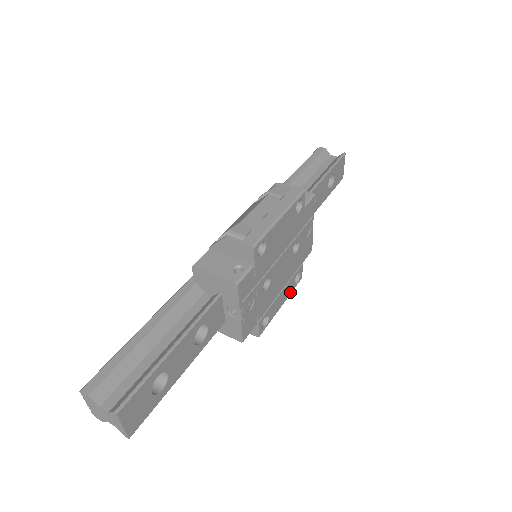
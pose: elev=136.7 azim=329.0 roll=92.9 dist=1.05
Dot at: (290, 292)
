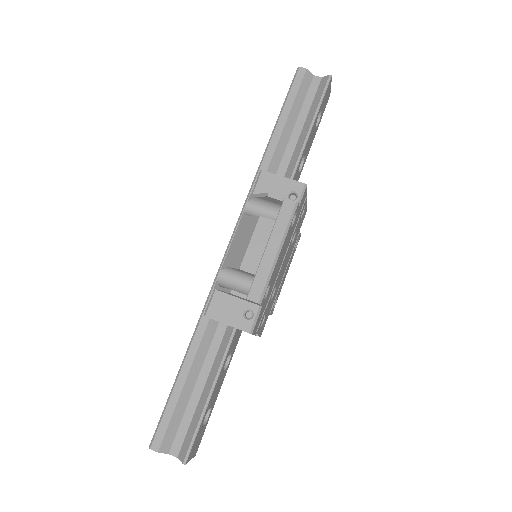
Dot at: occluded
